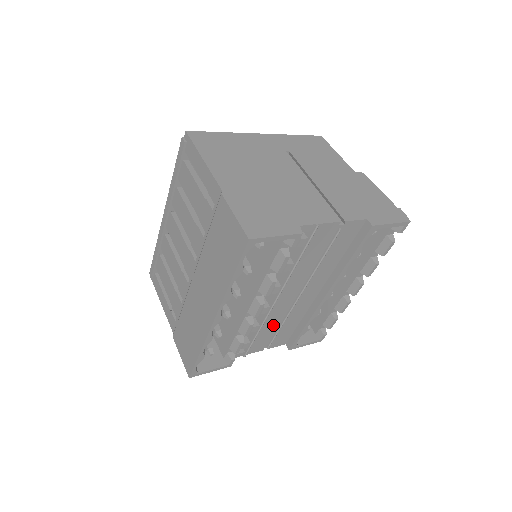
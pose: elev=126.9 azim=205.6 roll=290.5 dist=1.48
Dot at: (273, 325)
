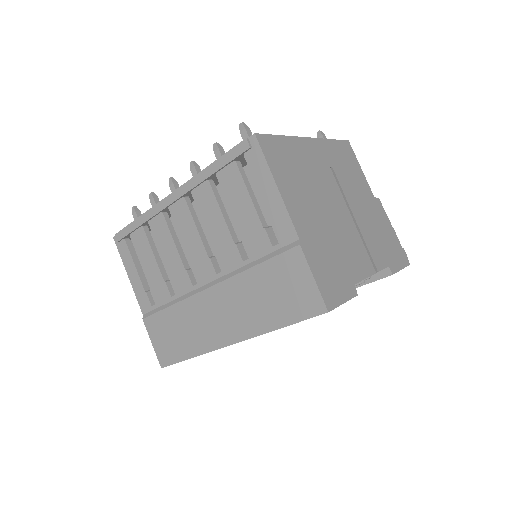
Dot at: occluded
